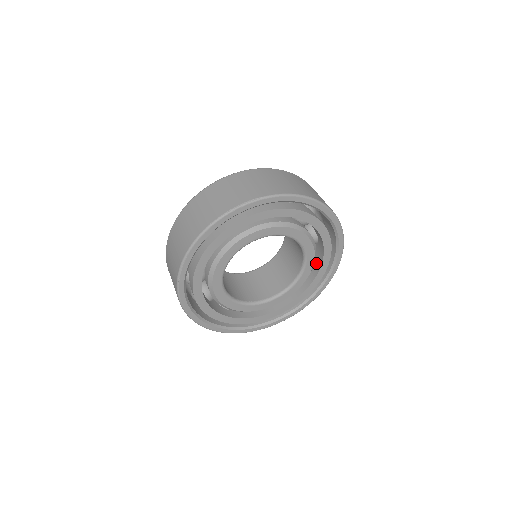
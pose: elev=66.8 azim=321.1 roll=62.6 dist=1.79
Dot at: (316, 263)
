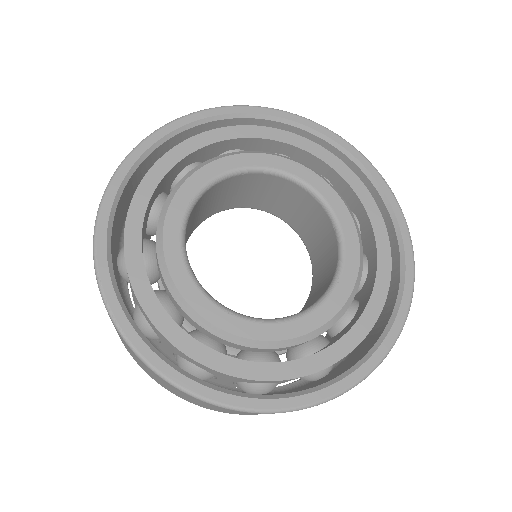
Dot at: (359, 217)
